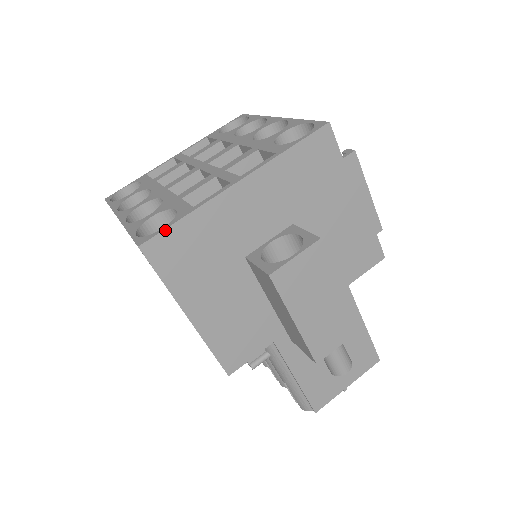
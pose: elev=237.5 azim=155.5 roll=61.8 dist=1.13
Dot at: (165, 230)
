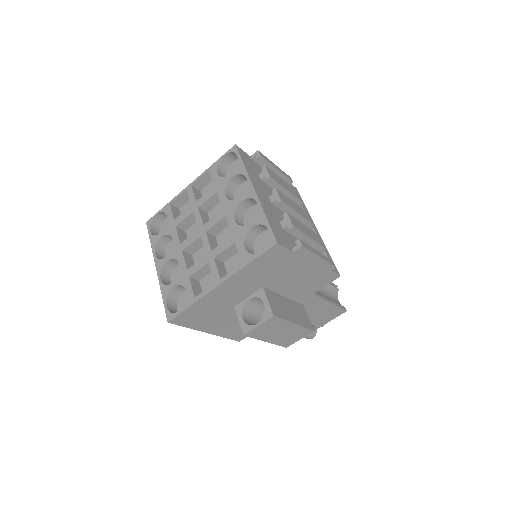
Dot at: (180, 313)
